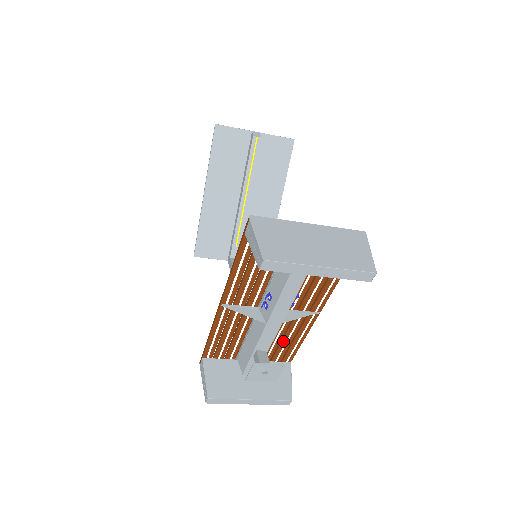
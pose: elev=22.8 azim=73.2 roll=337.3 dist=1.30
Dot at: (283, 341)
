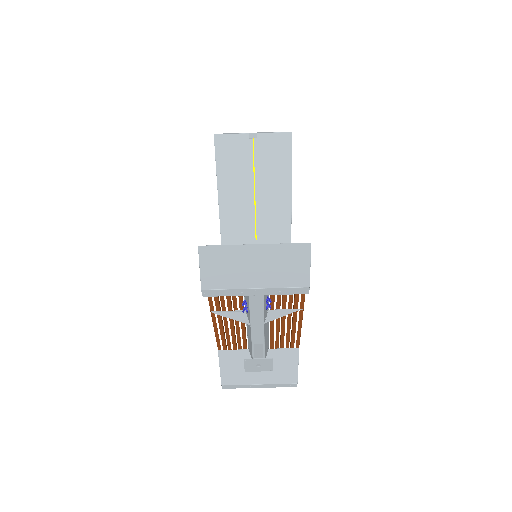
Dot at: (282, 333)
